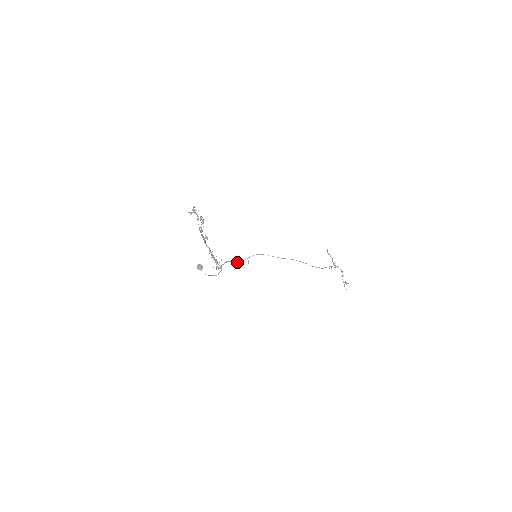
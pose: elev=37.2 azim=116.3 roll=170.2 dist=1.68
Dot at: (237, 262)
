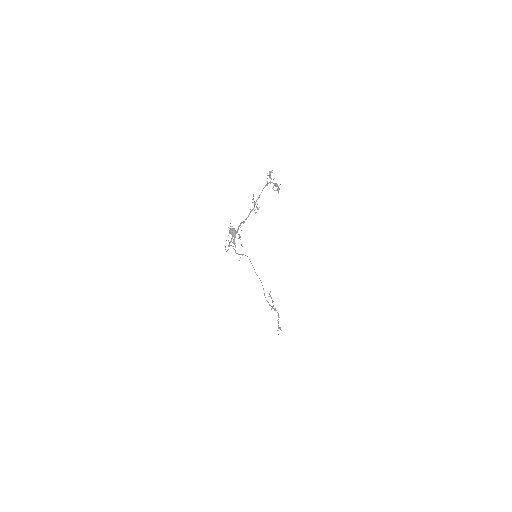
Dot at: occluded
